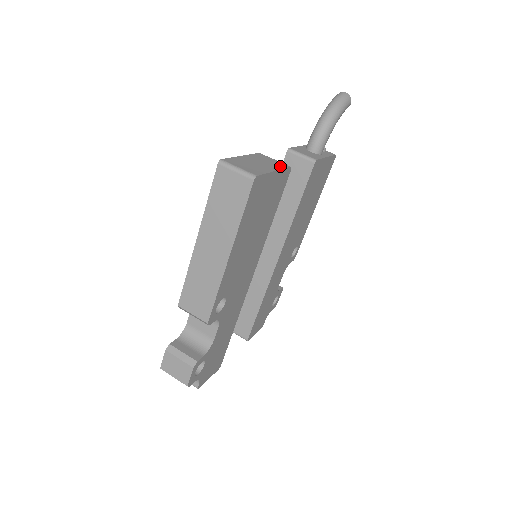
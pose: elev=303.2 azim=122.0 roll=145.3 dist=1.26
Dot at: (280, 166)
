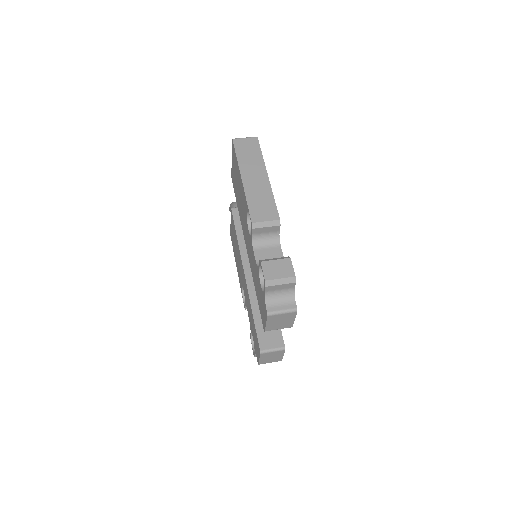
Dot at: occluded
